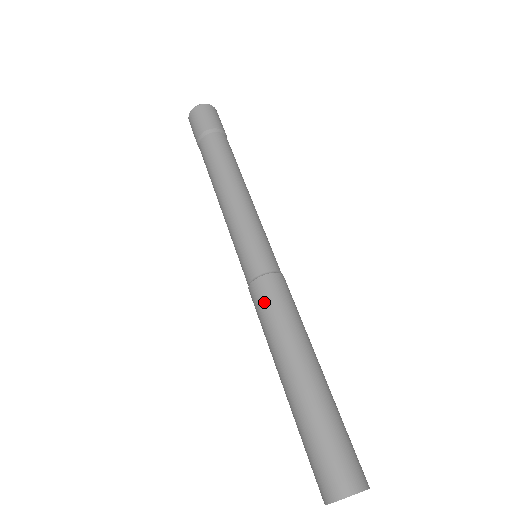
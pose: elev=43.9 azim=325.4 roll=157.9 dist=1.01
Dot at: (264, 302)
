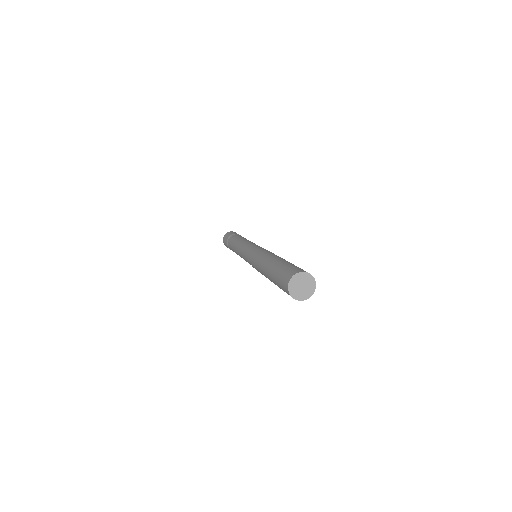
Dot at: (254, 258)
